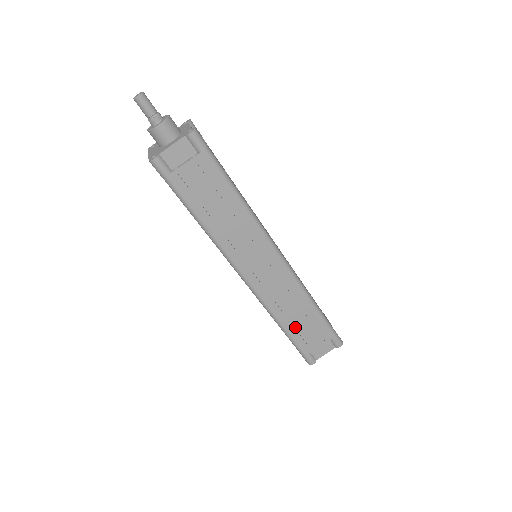
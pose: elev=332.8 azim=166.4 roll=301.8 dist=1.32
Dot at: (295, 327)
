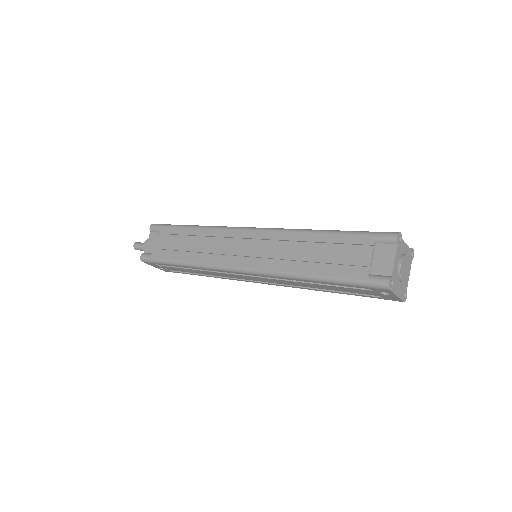
Dot at: (324, 266)
